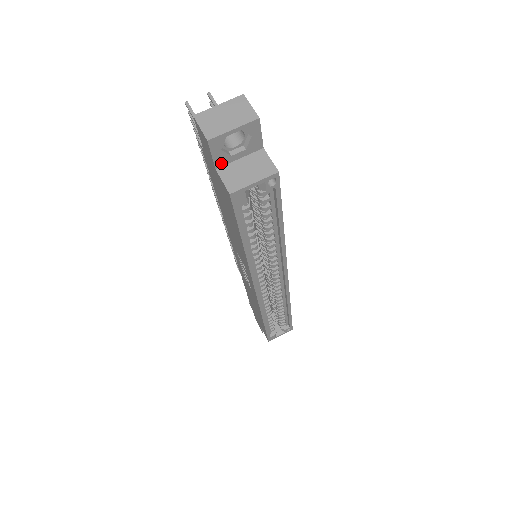
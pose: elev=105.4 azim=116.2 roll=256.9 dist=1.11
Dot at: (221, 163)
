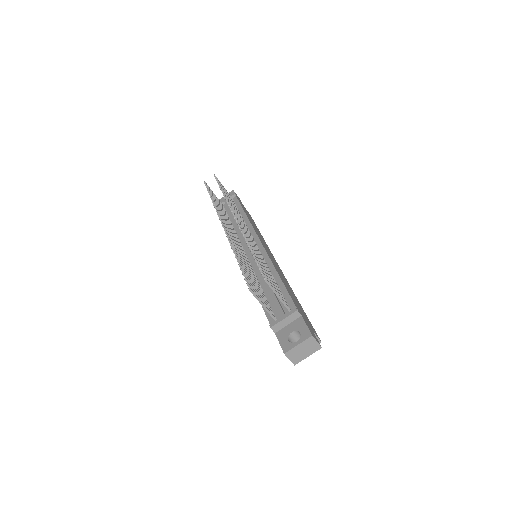
Dot at: occluded
